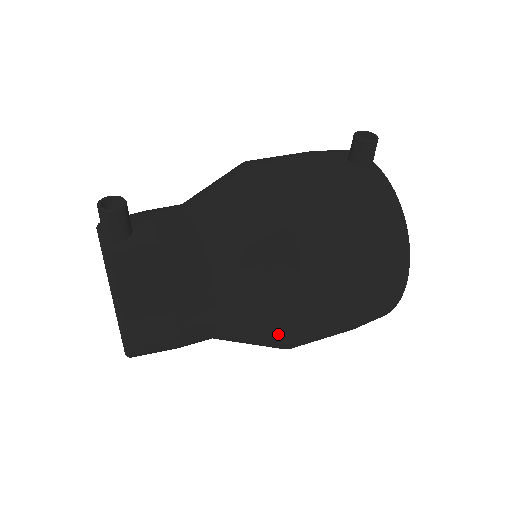
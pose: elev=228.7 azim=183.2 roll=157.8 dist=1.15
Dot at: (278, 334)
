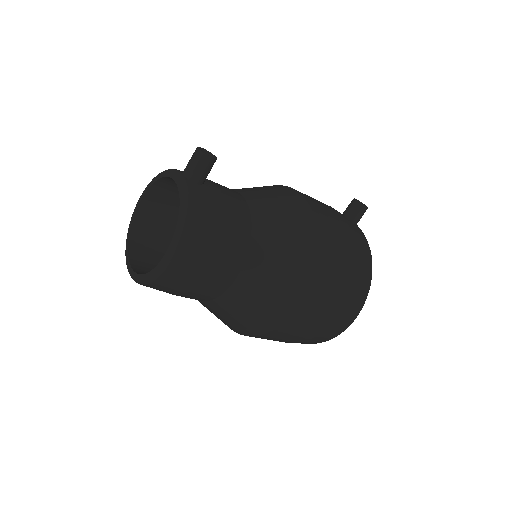
Dot at: (272, 310)
